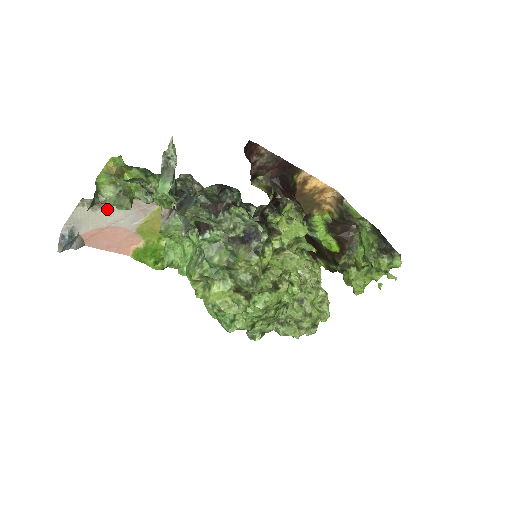
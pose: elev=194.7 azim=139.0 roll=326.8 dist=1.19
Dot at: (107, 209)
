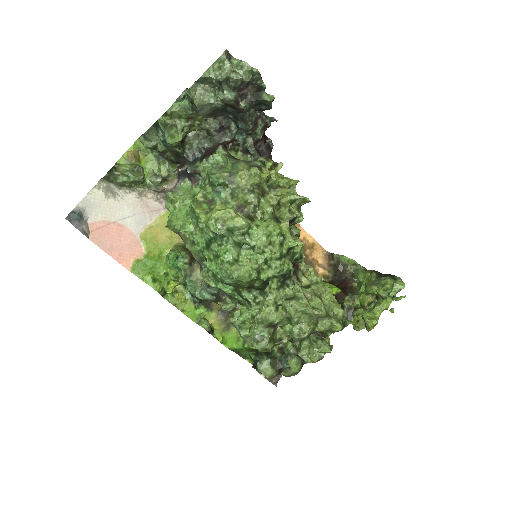
Dot at: (118, 201)
